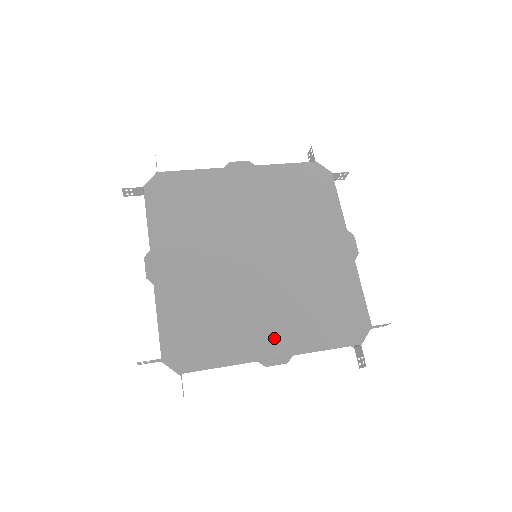
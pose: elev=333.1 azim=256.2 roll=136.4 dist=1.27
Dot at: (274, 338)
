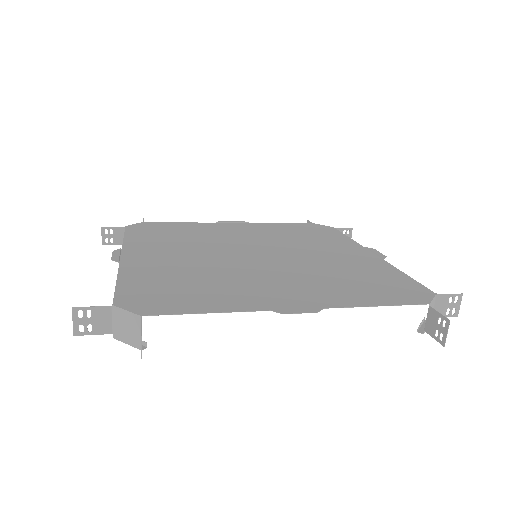
Dot at: (291, 296)
